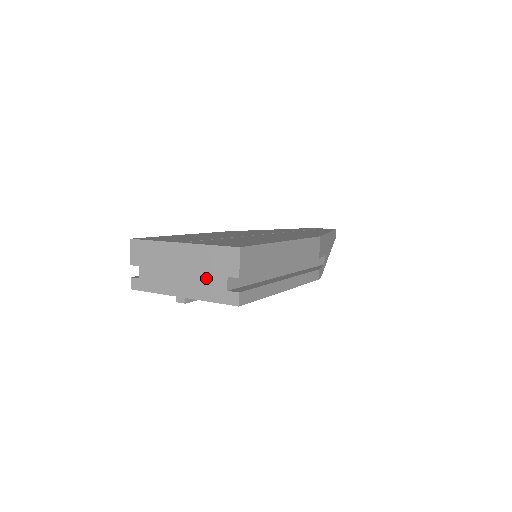
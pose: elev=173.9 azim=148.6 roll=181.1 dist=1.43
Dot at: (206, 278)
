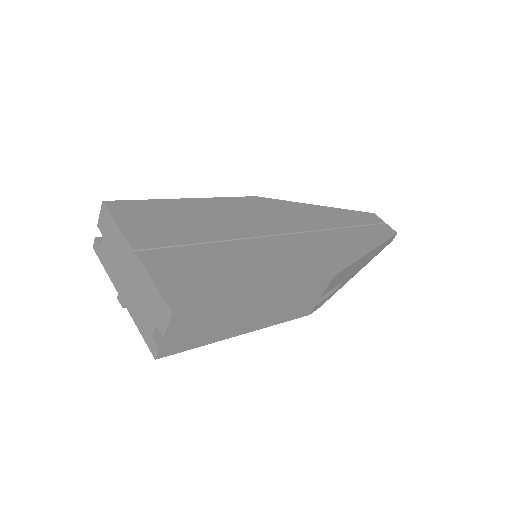
Dot at: (141, 306)
